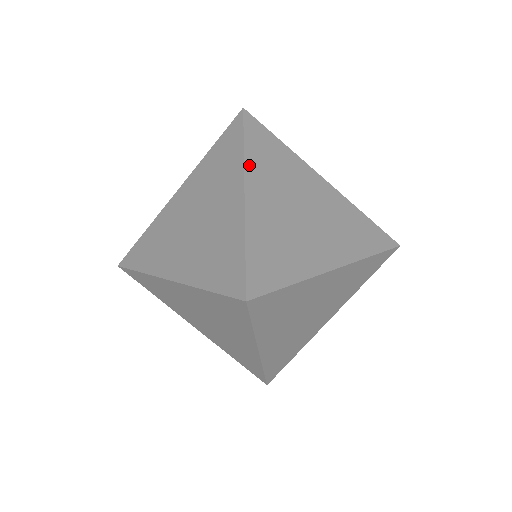
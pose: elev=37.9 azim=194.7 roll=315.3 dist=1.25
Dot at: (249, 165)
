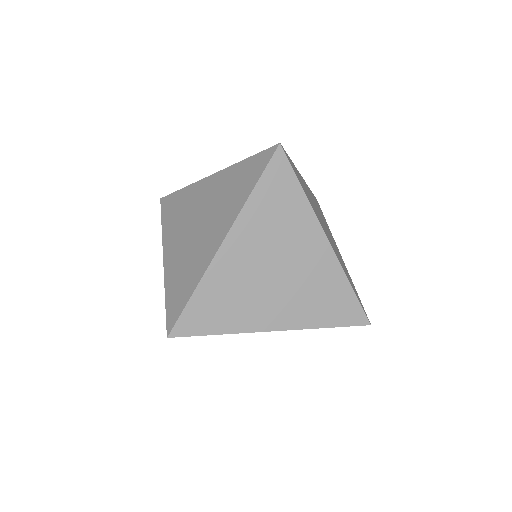
Dot at: occluded
